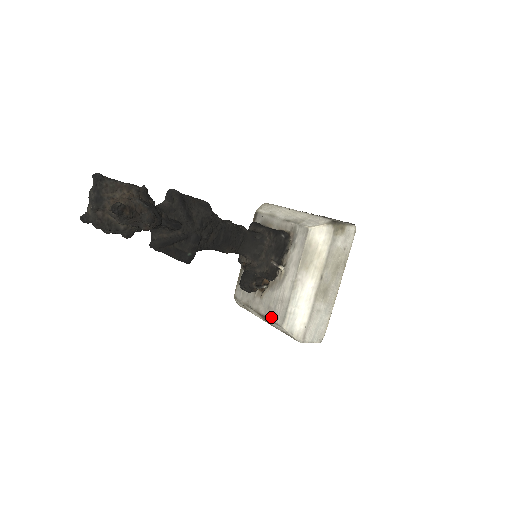
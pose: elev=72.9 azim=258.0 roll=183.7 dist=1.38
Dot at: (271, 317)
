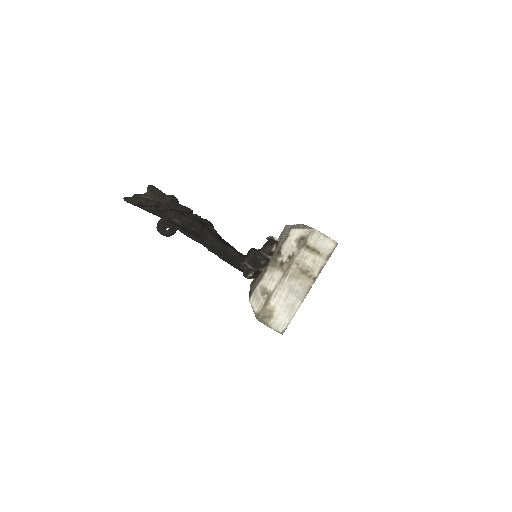
Dot at: (282, 244)
